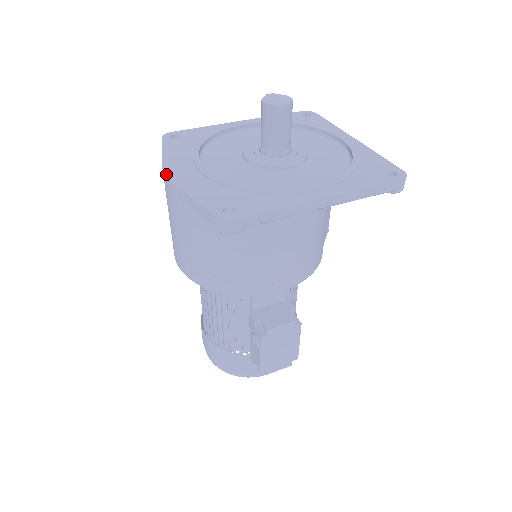
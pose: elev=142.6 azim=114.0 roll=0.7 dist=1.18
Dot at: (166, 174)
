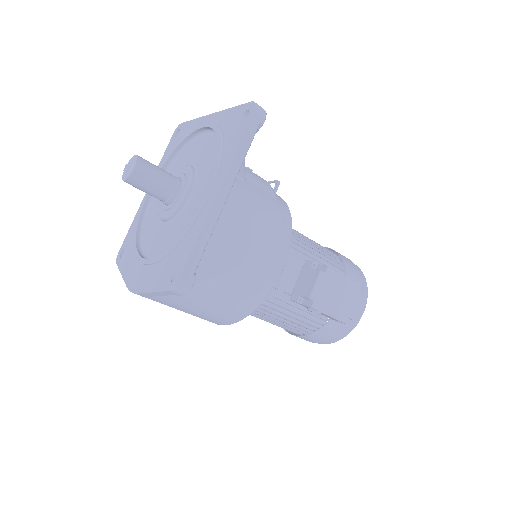
Dot at: (131, 291)
